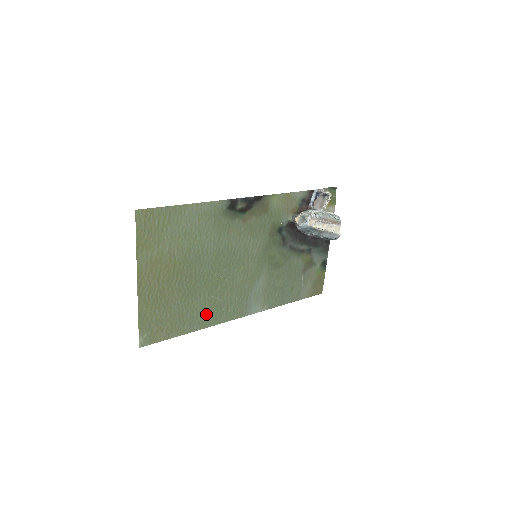
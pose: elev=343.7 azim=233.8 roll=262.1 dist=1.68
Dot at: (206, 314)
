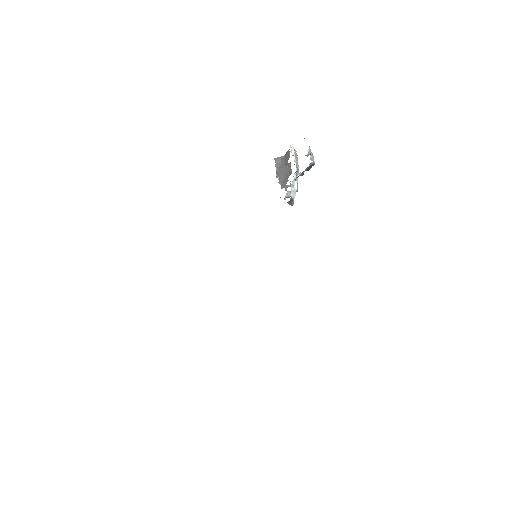
Dot at: occluded
